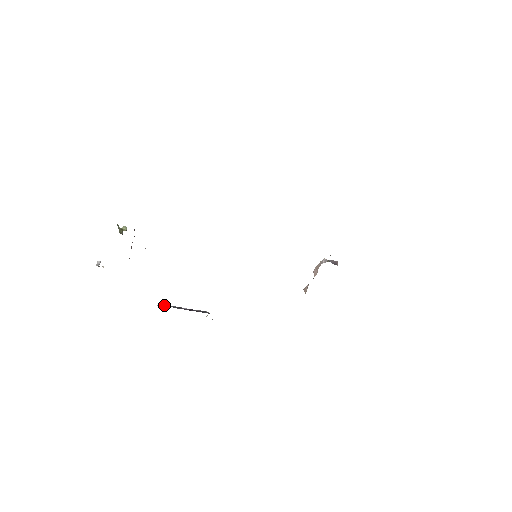
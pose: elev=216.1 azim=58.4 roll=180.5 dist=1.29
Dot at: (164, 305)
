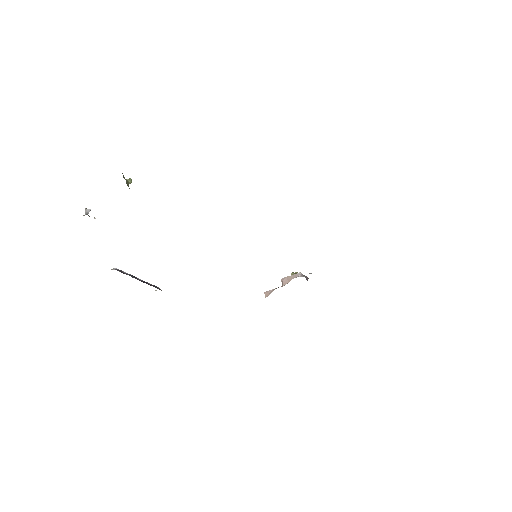
Dot at: (121, 271)
